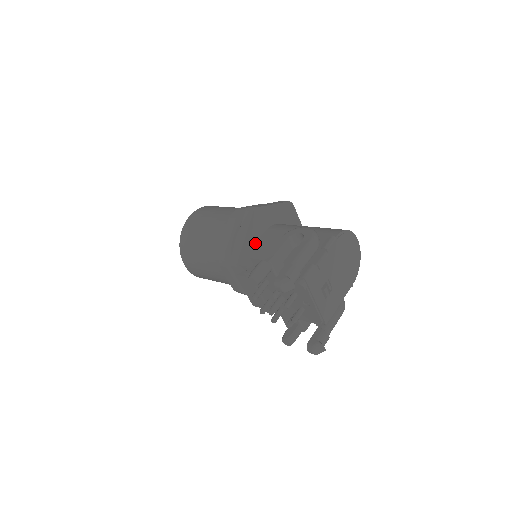
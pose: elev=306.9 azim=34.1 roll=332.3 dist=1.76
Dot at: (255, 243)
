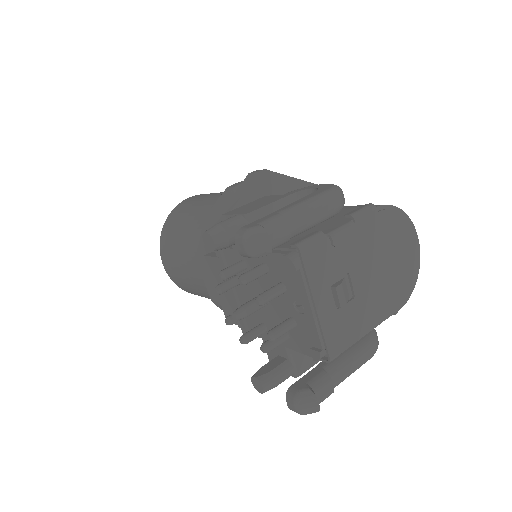
Dot at: occluded
